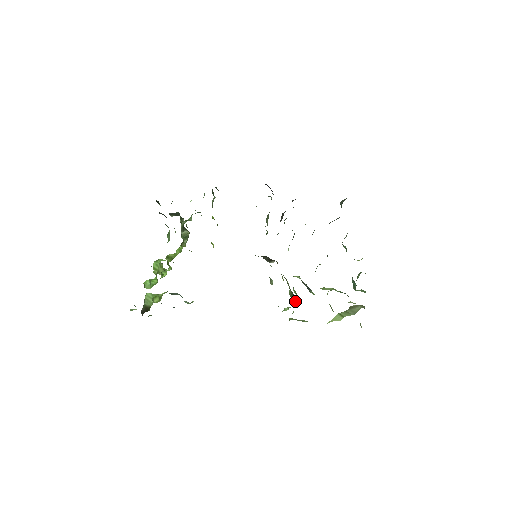
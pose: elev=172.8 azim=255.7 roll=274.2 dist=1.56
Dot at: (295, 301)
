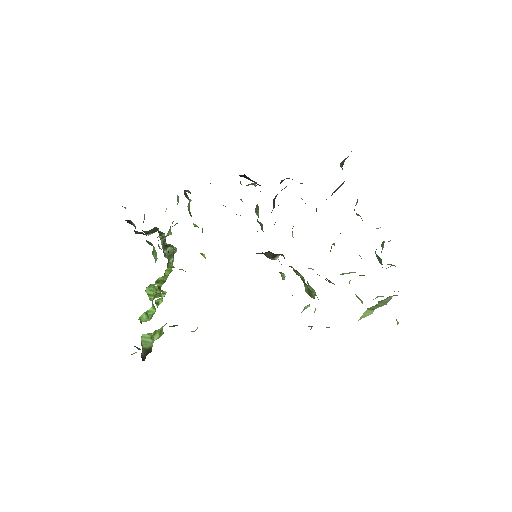
Dot at: (314, 296)
